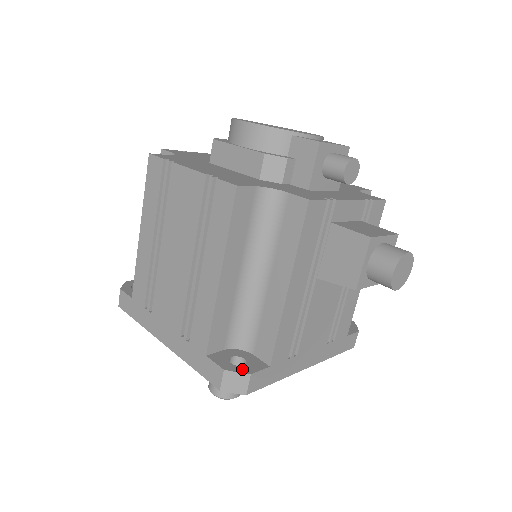
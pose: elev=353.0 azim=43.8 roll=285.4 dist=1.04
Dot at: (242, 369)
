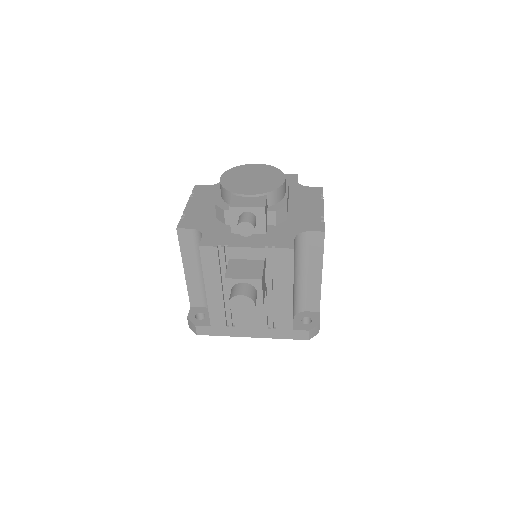
Dot at: (195, 321)
